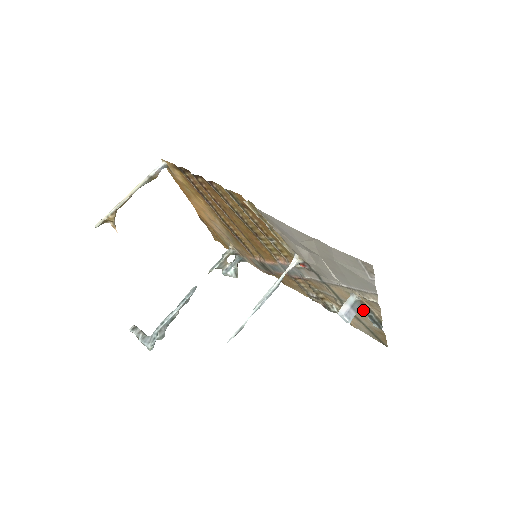
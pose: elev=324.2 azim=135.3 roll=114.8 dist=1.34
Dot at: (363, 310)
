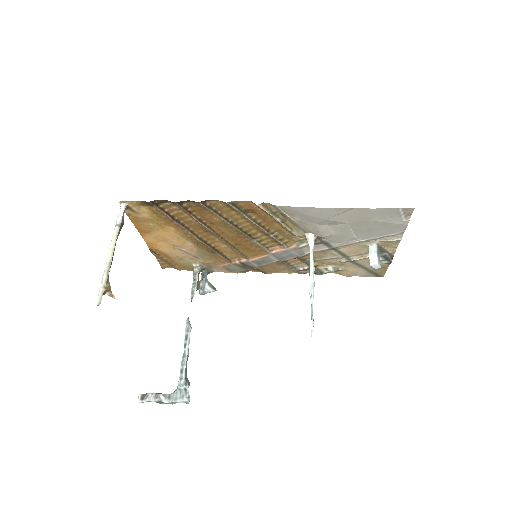
Dot at: occluded
